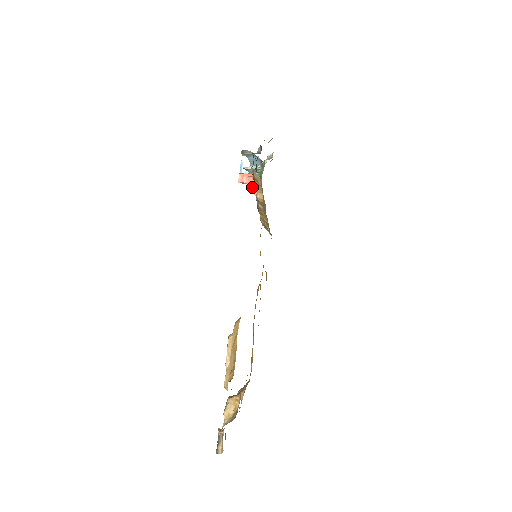
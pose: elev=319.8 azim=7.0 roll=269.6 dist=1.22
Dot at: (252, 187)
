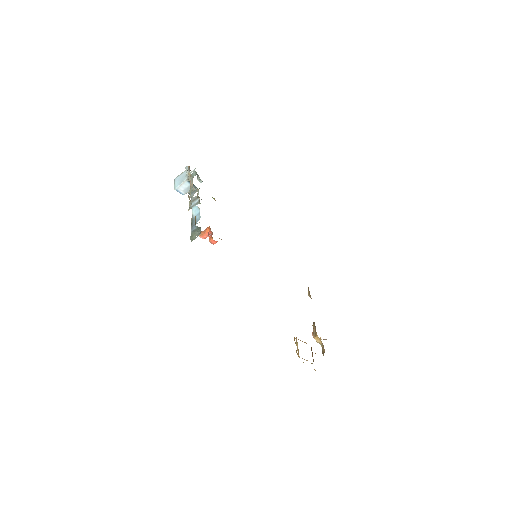
Dot at: occluded
